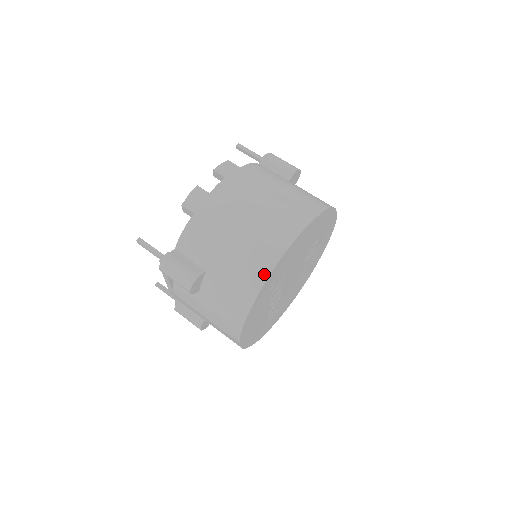
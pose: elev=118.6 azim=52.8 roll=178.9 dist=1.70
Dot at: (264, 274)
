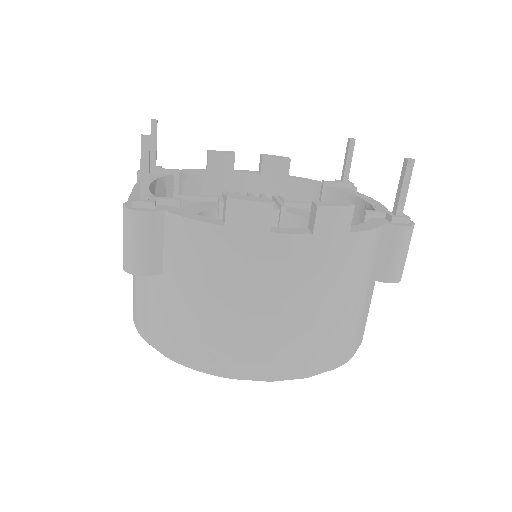
Dot at: (196, 363)
